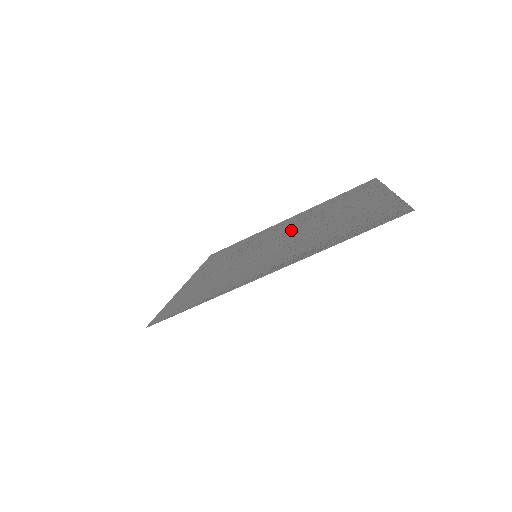
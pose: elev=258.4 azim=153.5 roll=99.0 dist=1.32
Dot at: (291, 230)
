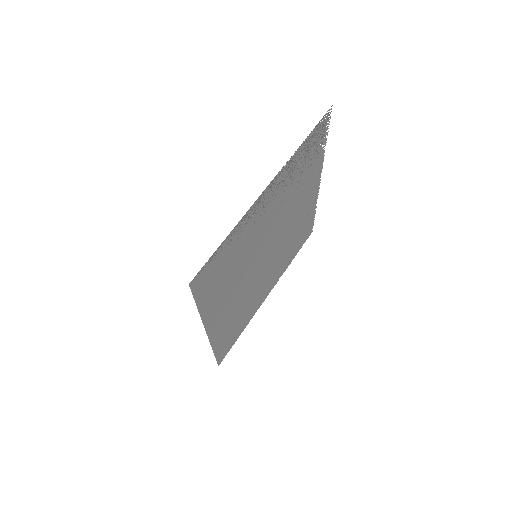
Dot at: (273, 254)
